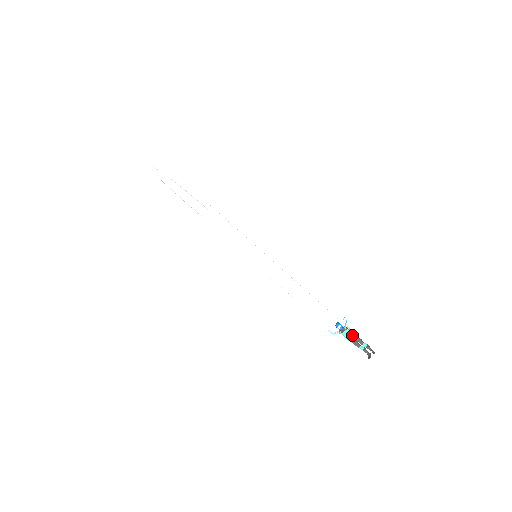
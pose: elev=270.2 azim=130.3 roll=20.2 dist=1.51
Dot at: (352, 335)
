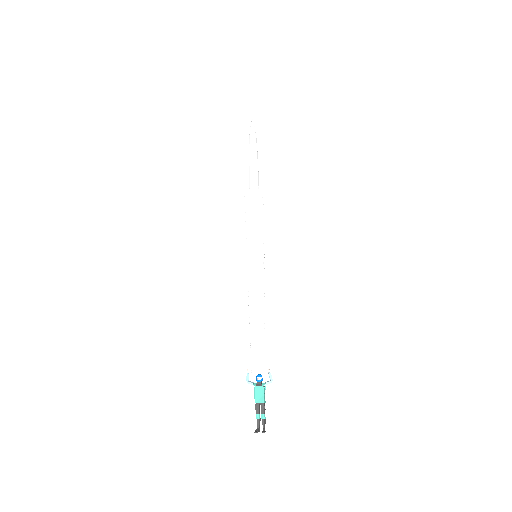
Dot at: (262, 396)
